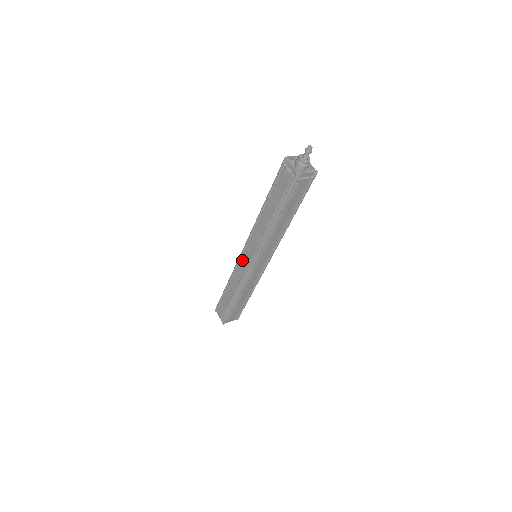
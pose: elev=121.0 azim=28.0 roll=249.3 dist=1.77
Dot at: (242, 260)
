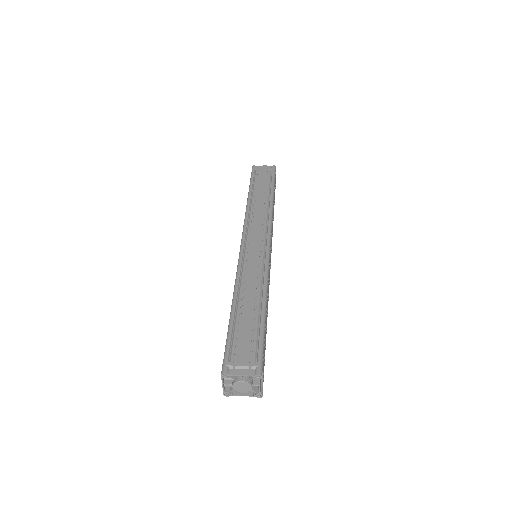
Dot at: (248, 251)
